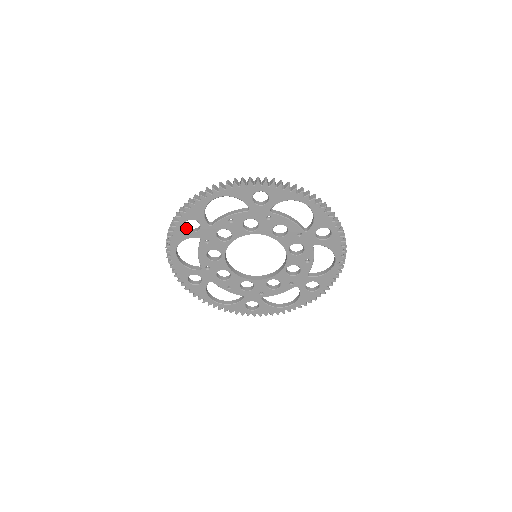
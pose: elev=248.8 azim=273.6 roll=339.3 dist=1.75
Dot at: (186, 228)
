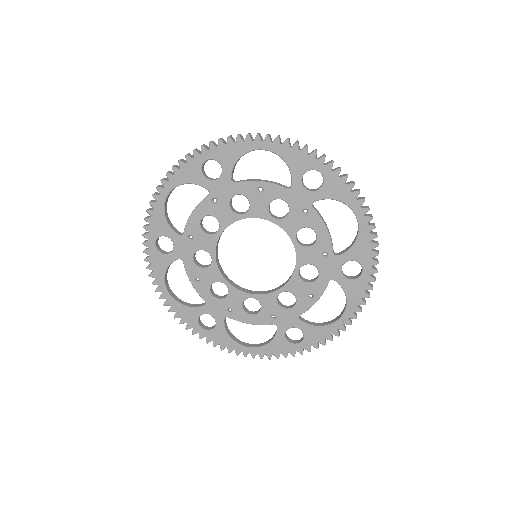
Dot at: (202, 169)
